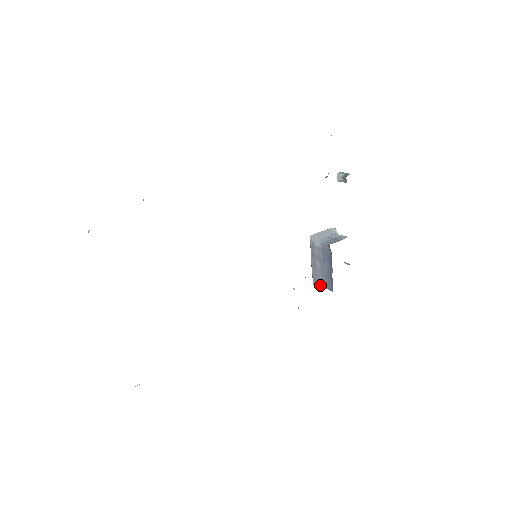
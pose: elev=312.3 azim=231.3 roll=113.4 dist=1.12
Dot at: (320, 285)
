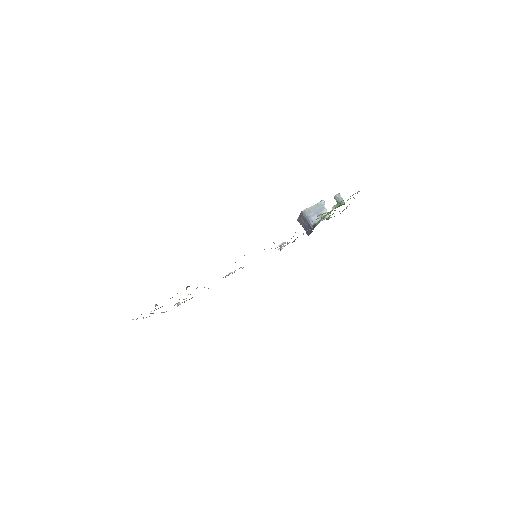
Dot at: occluded
